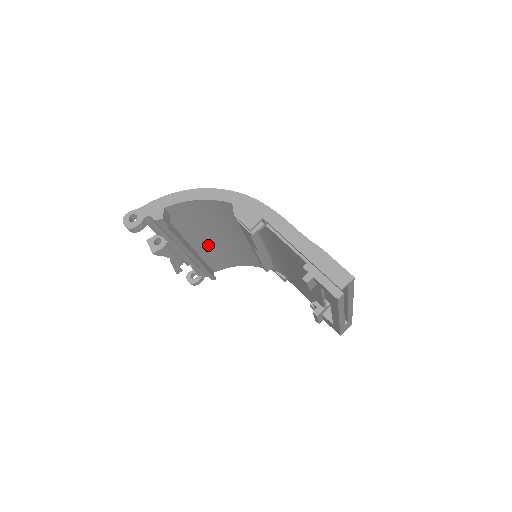
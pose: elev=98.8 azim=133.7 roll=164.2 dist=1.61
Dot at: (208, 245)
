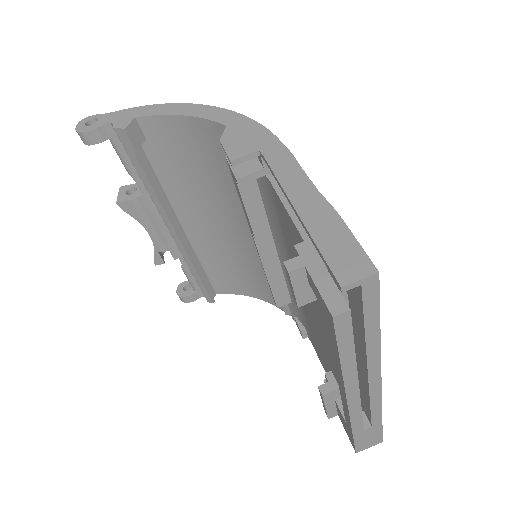
Dot at: (206, 233)
